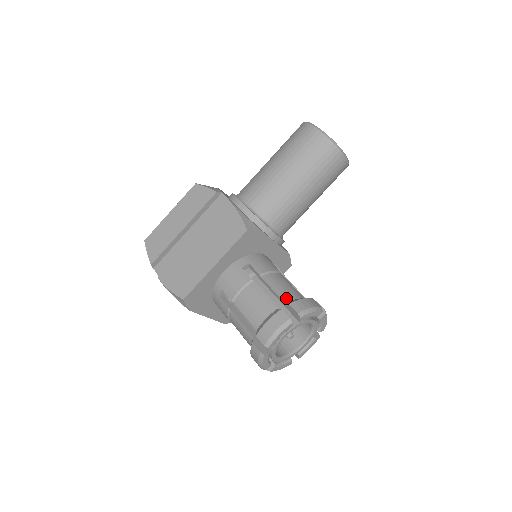
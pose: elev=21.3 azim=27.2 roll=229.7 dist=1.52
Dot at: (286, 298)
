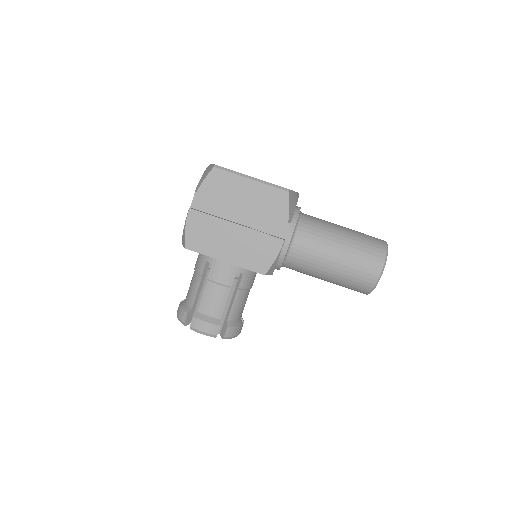
Dot at: (231, 317)
